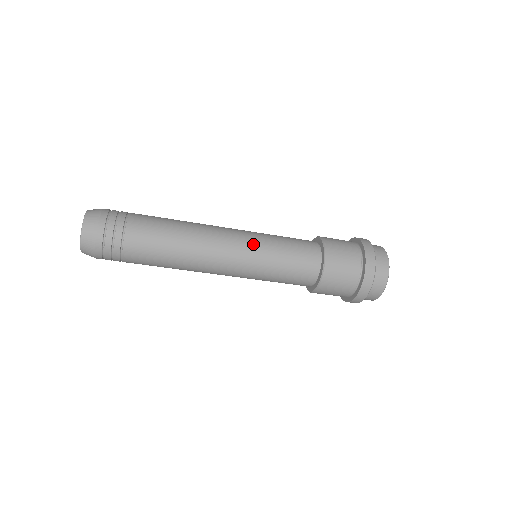
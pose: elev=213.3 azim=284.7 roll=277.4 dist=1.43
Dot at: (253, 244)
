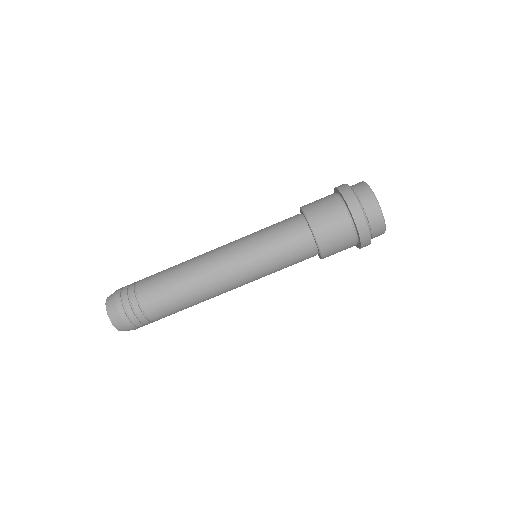
Dot at: (240, 243)
